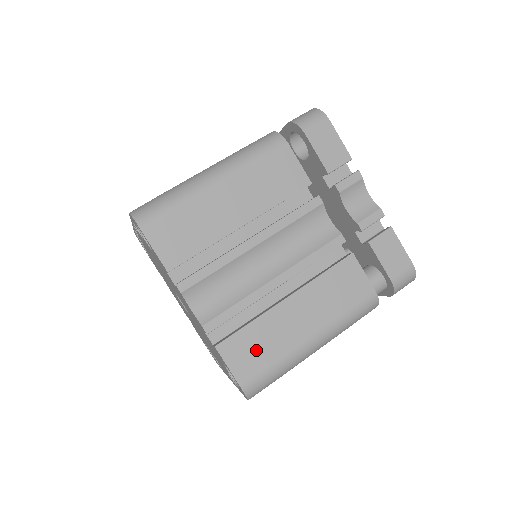
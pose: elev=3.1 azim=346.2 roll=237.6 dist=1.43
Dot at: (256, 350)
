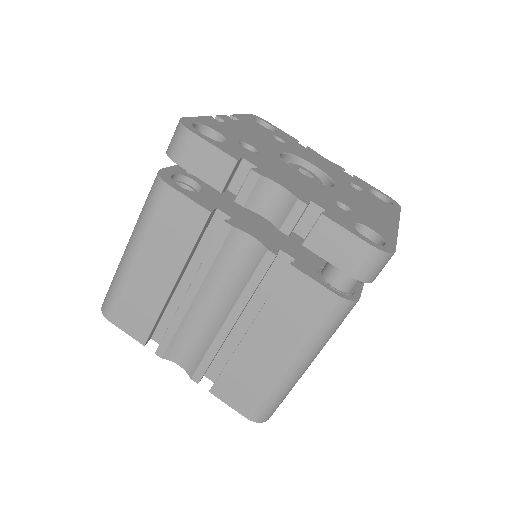
Dot at: (243, 386)
